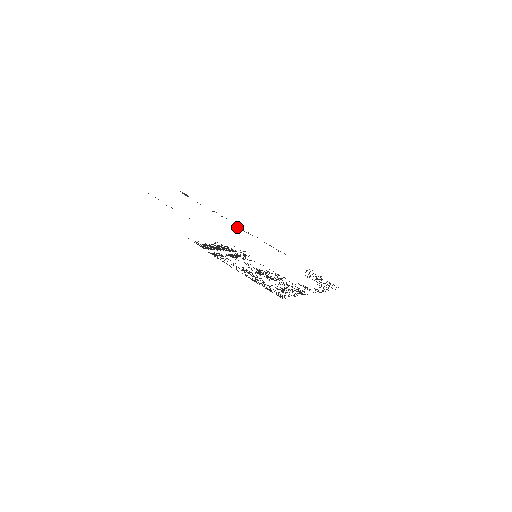
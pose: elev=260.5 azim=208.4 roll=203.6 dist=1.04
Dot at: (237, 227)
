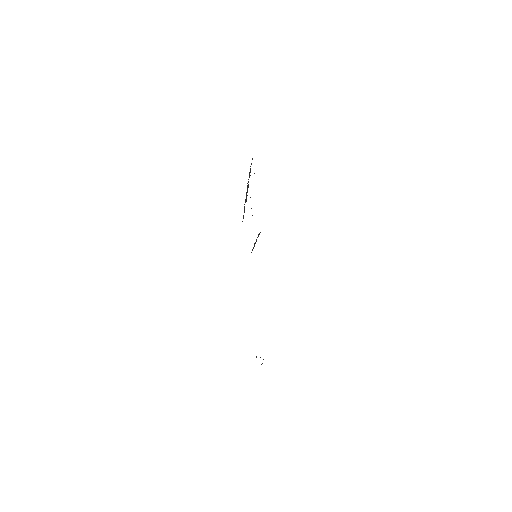
Dot at: occluded
